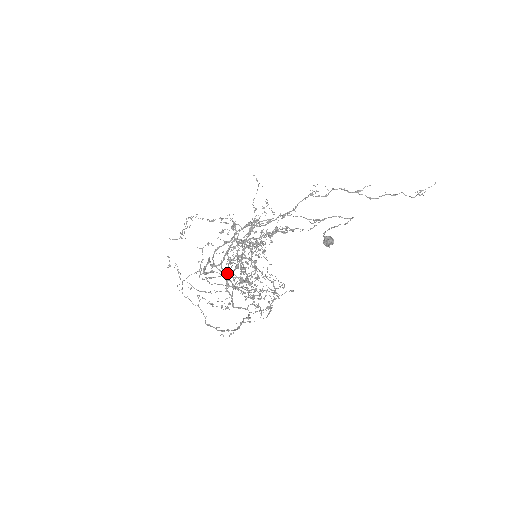
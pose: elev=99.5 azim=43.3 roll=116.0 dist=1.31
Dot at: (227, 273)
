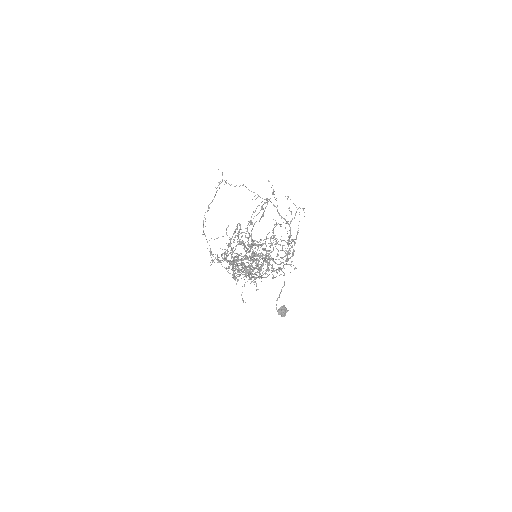
Dot at: occluded
